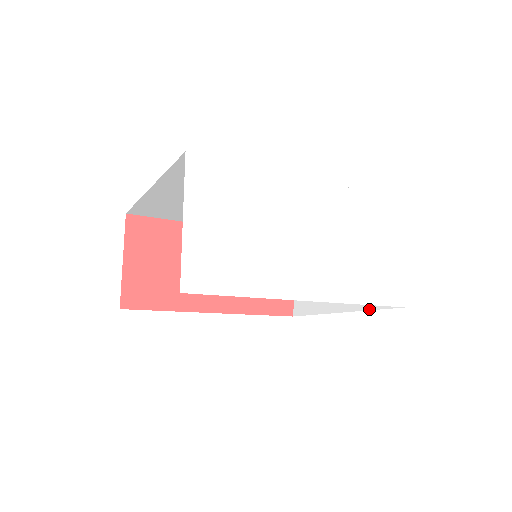
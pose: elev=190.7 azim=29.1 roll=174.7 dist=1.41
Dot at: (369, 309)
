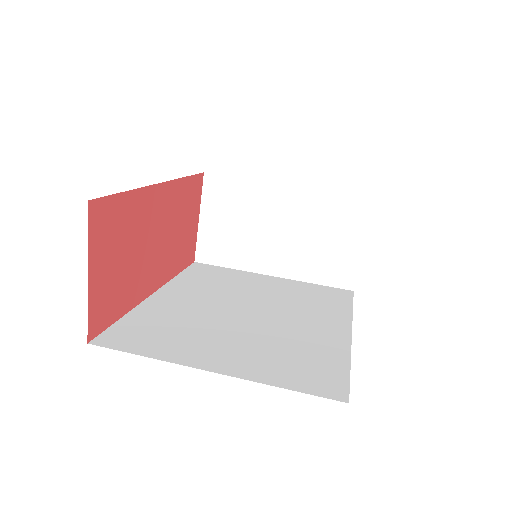
Dot at: (311, 282)
